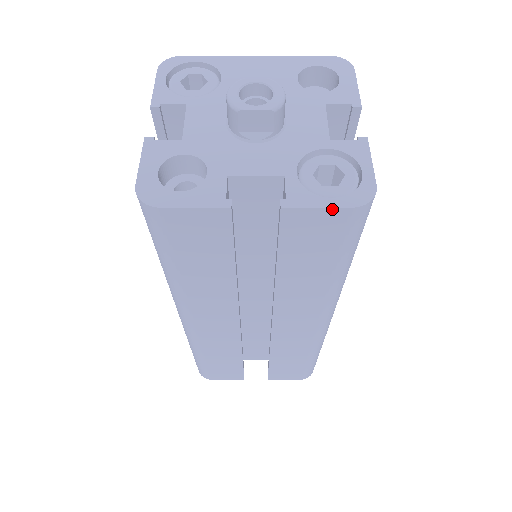
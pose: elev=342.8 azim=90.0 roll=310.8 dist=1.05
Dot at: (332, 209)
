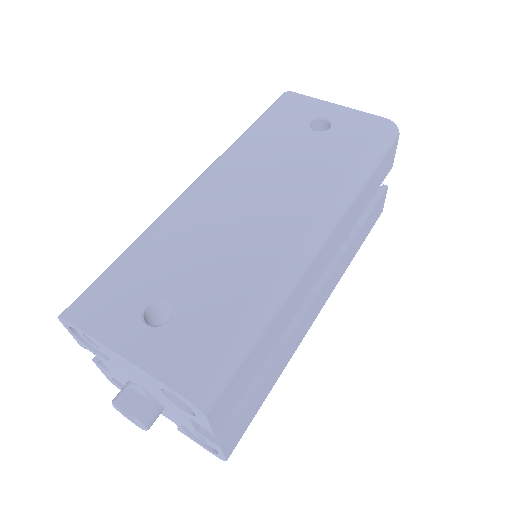
Dot at: (205, 447)
